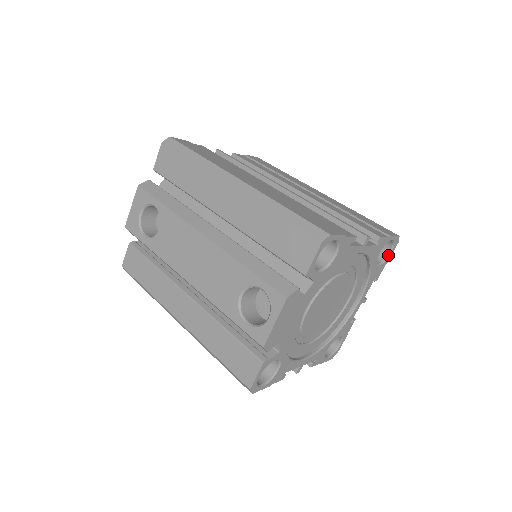
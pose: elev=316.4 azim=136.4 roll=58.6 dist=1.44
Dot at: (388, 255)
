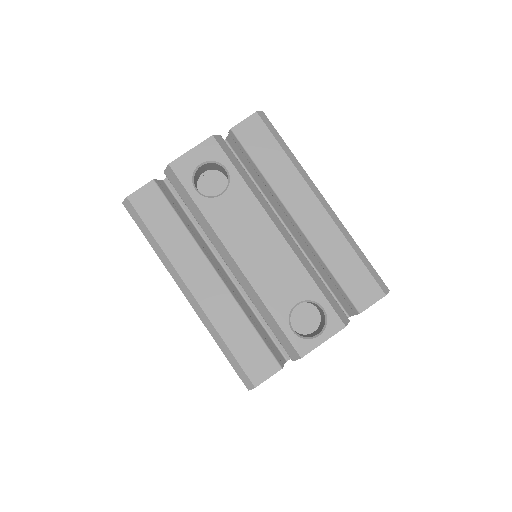
Dot at: occluded
